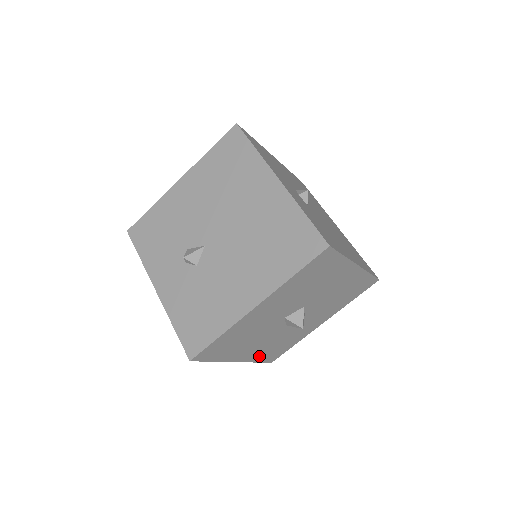
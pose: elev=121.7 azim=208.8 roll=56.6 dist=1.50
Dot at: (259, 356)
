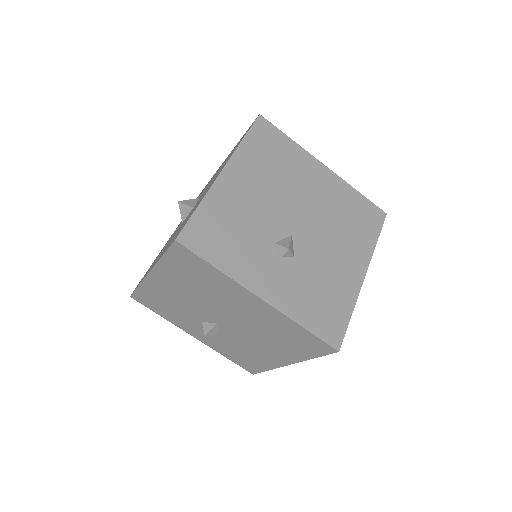
Dot at: occluded
